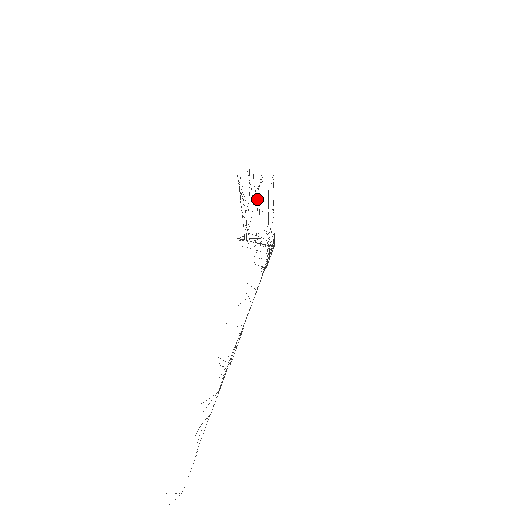
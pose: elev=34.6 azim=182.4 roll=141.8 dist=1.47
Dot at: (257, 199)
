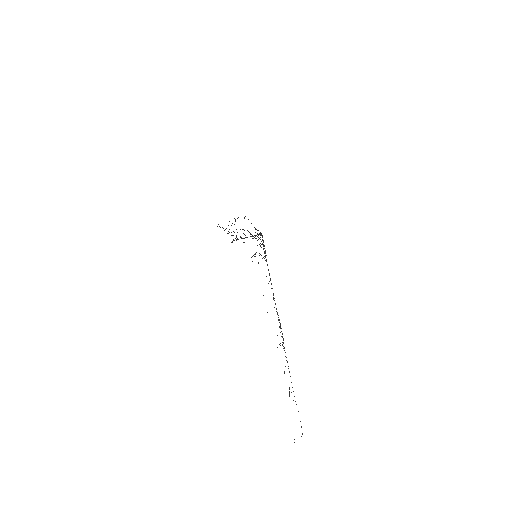
Dot at: occluded
